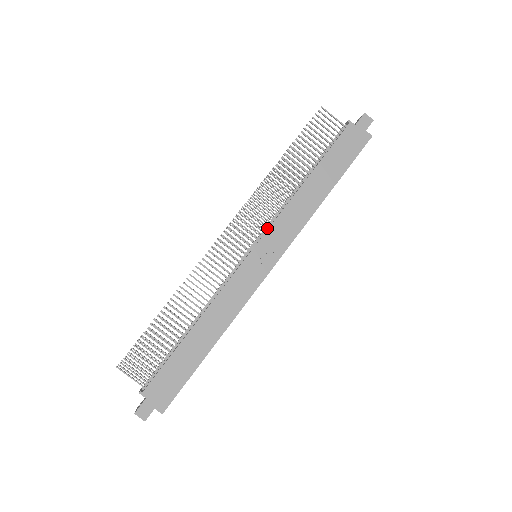
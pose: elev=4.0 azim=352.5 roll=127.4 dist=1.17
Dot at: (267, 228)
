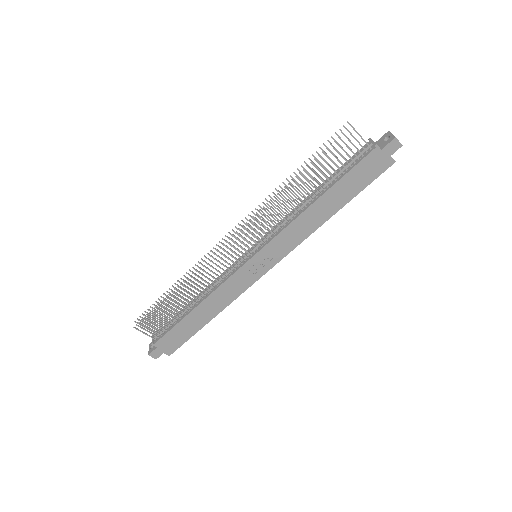
Dot at: (270, 236)
